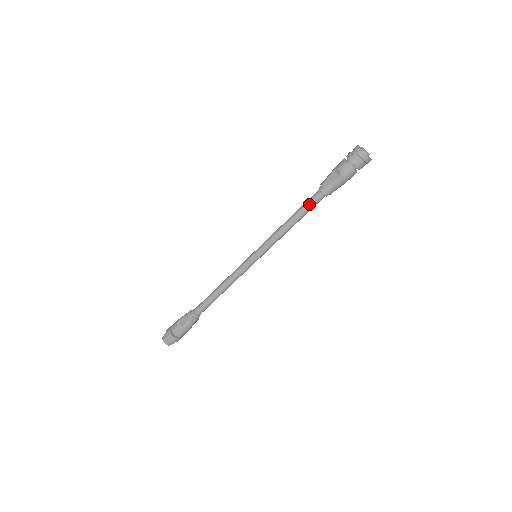
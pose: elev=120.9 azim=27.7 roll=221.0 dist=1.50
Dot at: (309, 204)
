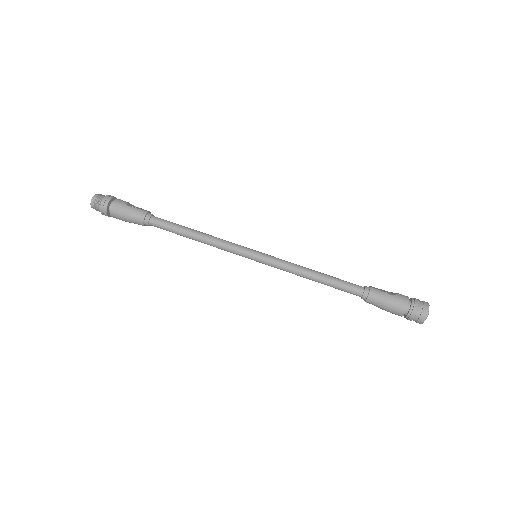
Dot at: (346, 282)
